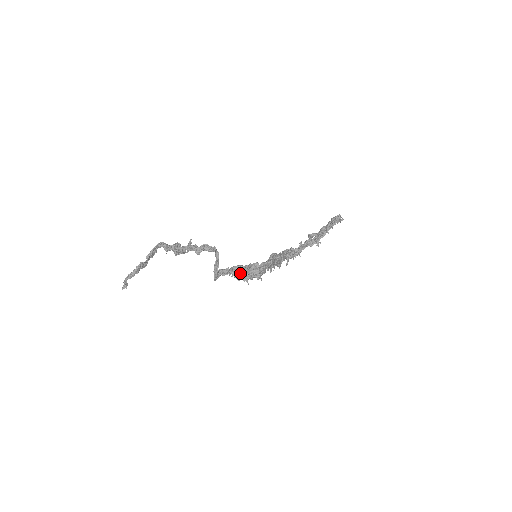
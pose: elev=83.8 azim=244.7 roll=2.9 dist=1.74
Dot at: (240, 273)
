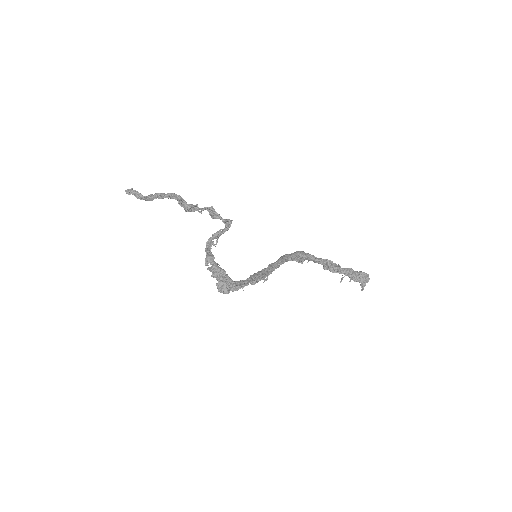
Dot at: (215, 277)
